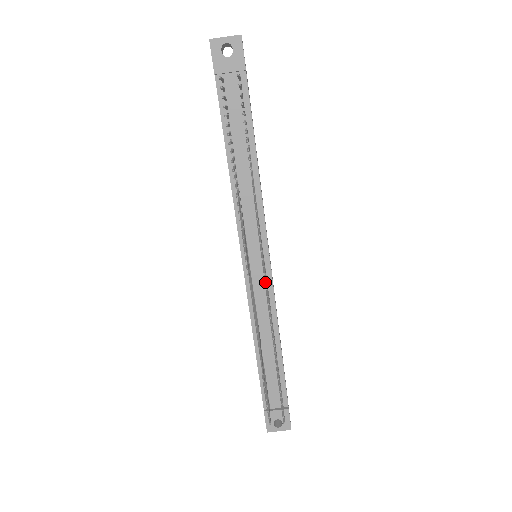
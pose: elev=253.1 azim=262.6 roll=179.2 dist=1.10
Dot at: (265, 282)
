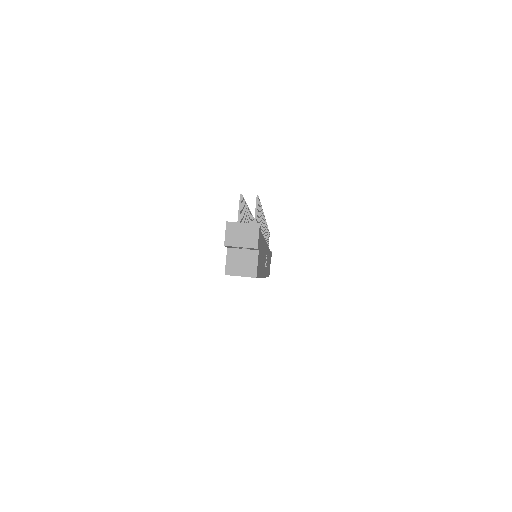
Dot at: occluded
